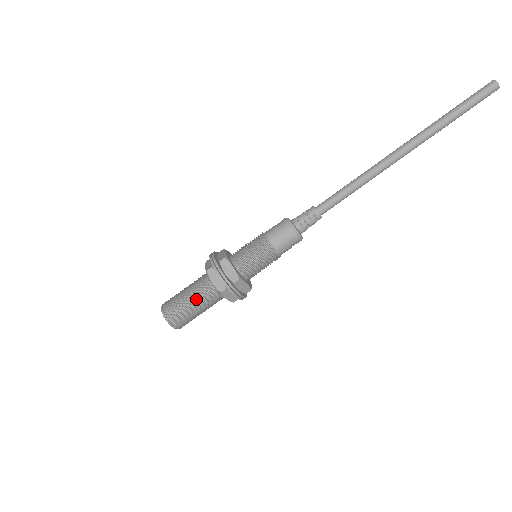
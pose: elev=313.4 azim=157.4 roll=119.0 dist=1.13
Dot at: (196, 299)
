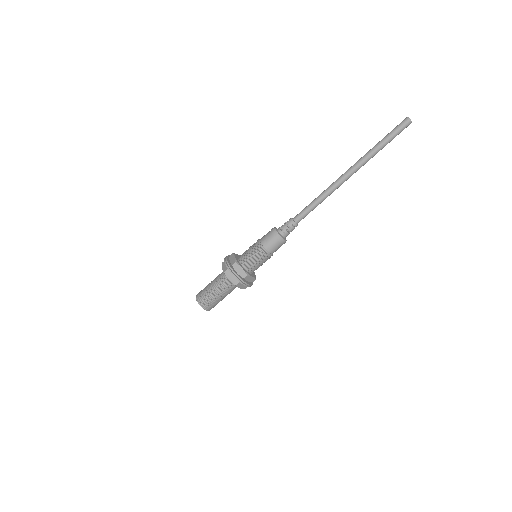
Dot at: (219, 291)
